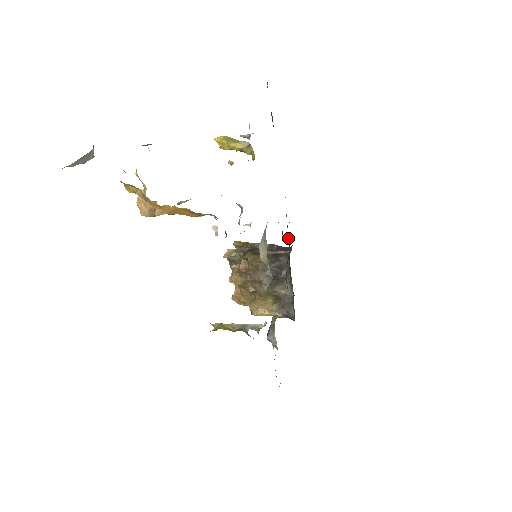
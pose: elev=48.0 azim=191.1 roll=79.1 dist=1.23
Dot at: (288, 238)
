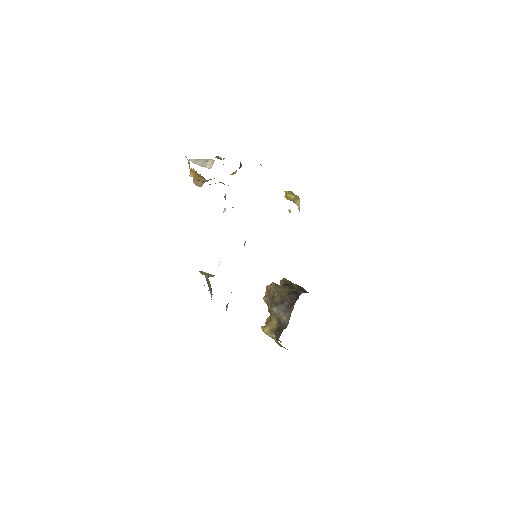
Dot at: occluded
